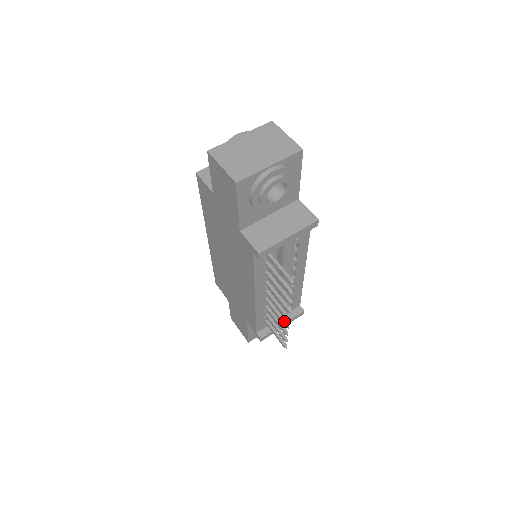
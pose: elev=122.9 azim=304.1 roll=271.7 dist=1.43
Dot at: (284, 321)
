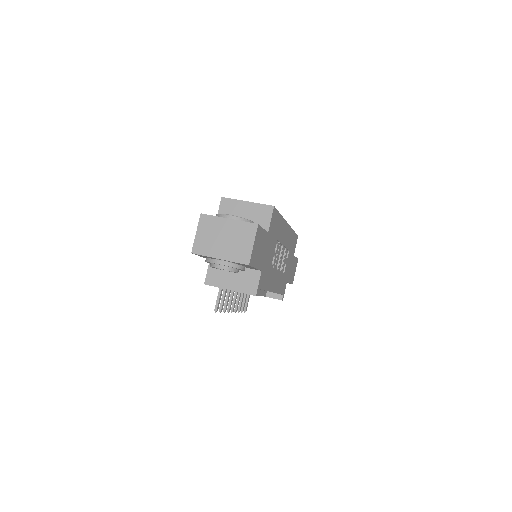
Dot at: (236, 307)
